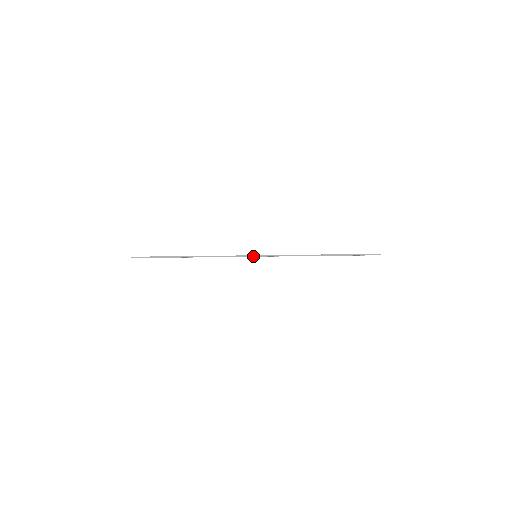
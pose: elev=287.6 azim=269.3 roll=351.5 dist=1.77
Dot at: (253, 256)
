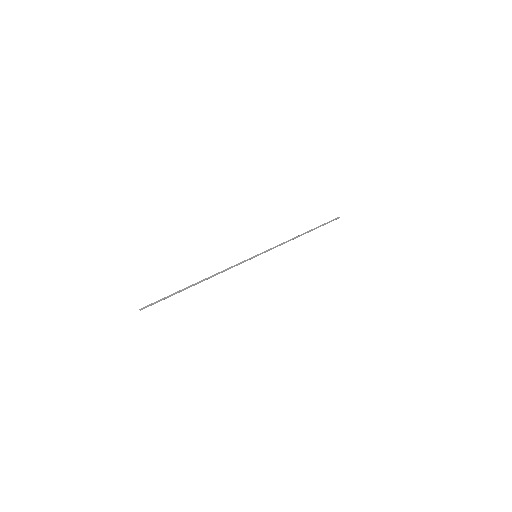
Dot at: (254, 257)
